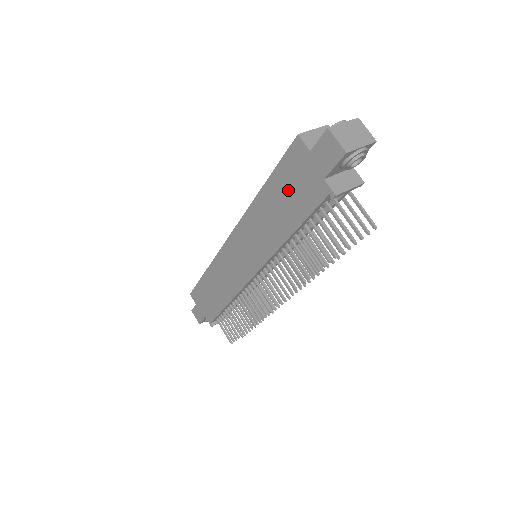
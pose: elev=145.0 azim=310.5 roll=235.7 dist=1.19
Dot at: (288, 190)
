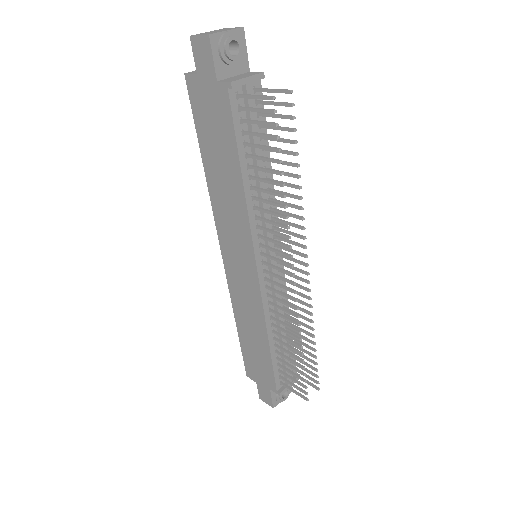
Dot at: (212, 133)
